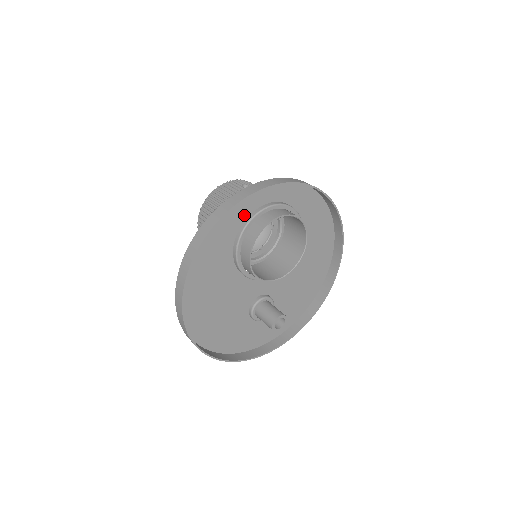
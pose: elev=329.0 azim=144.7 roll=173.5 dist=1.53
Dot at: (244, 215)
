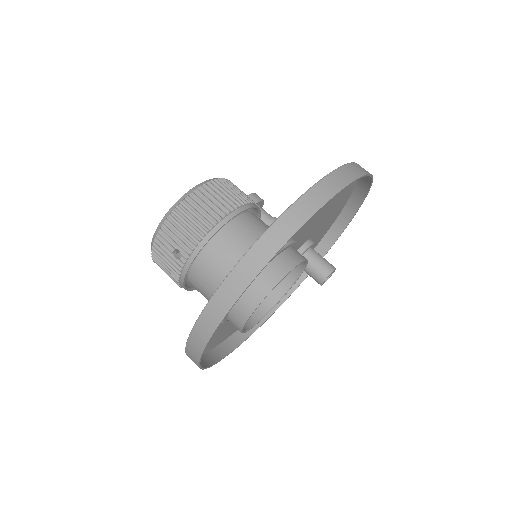
Dot at: occluded
